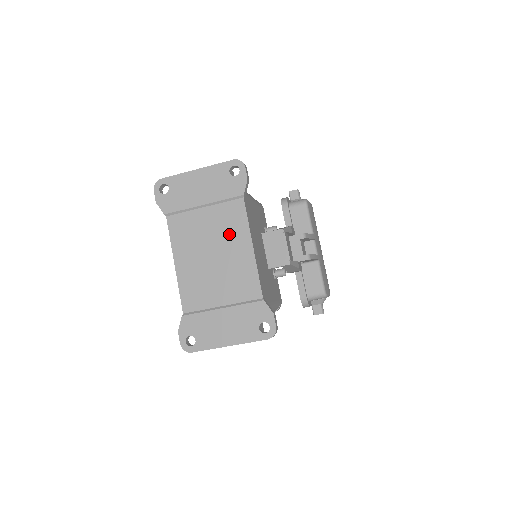
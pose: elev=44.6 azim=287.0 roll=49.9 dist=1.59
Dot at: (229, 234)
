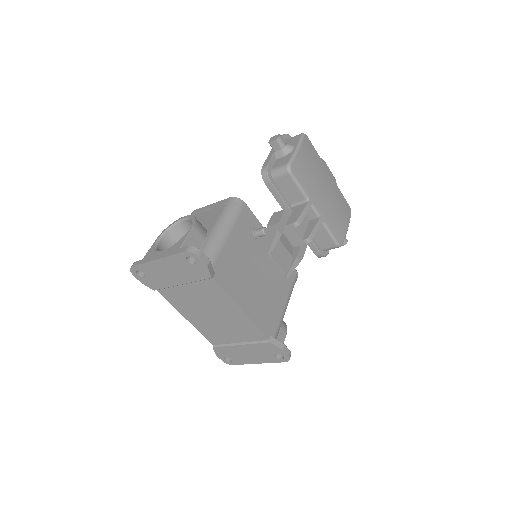
Dot at: (216, 302)
